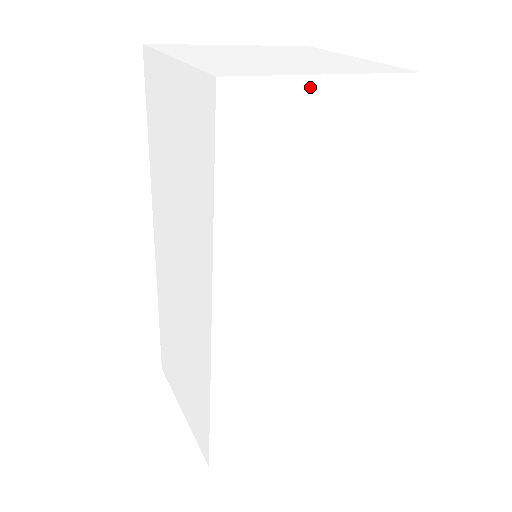
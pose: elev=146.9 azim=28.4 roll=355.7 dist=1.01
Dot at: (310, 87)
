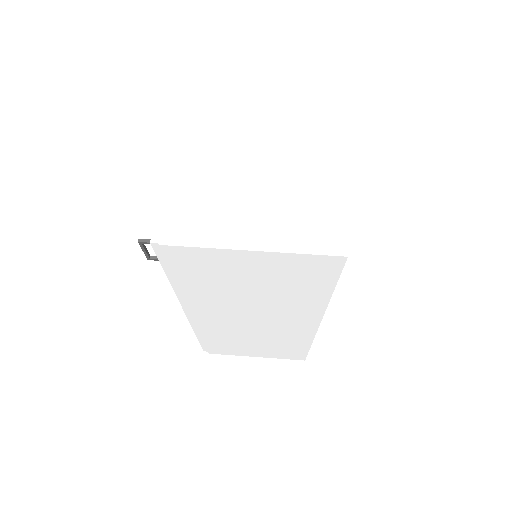
Dot at: occluded
